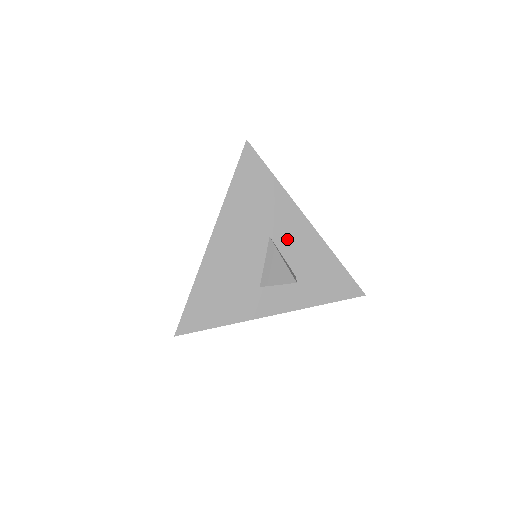
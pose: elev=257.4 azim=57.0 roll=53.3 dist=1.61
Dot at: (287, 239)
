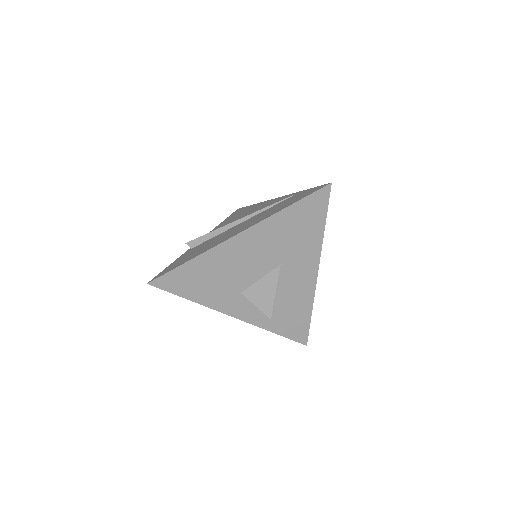
Dot at: (291, 275)
